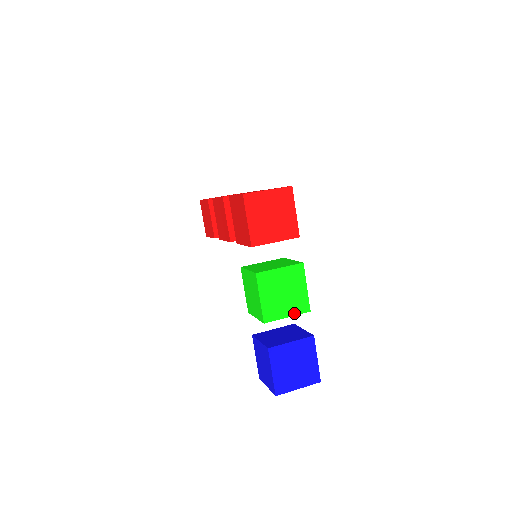
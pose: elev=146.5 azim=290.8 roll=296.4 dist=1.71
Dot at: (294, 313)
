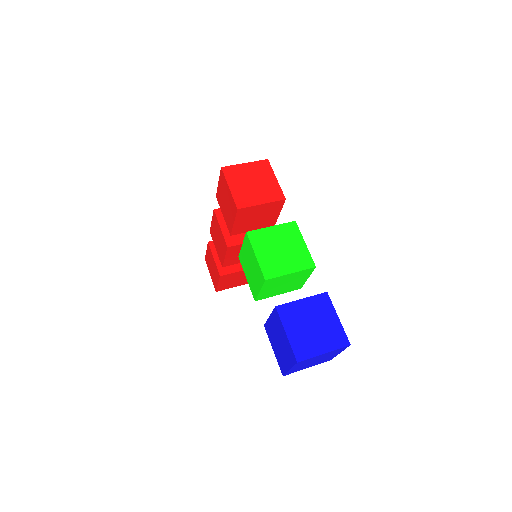
Dot at: (297, 269)
